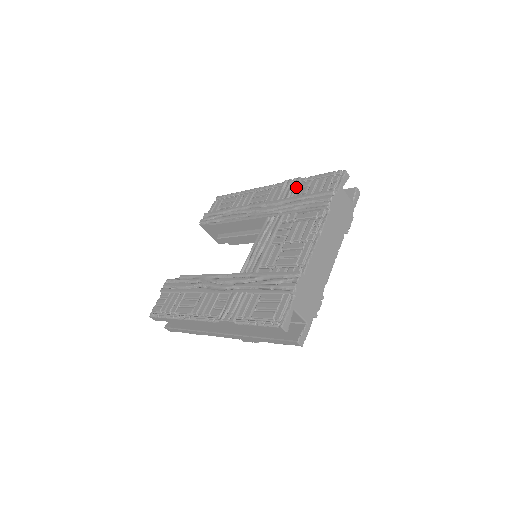
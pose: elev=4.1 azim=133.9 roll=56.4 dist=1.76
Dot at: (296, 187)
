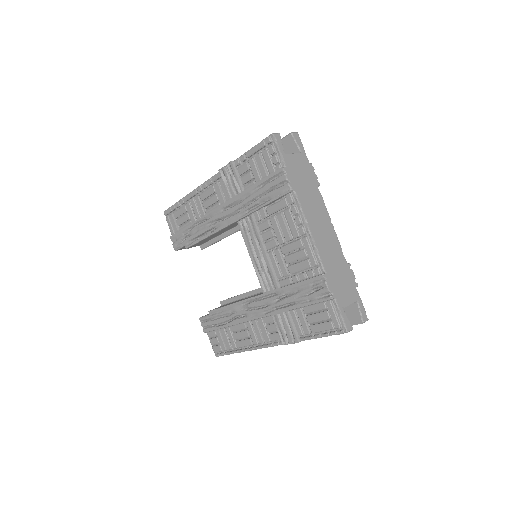
Dot at: (237, 176)
